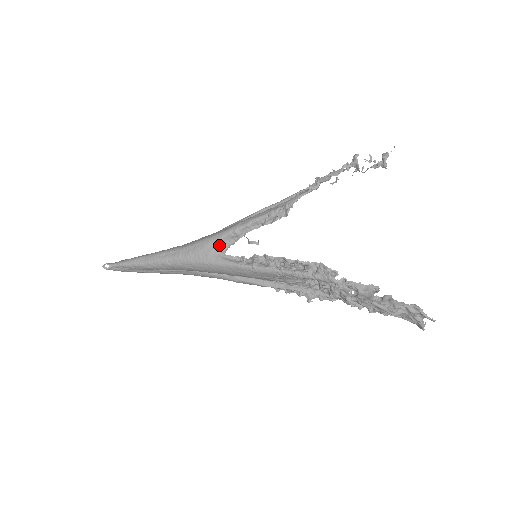
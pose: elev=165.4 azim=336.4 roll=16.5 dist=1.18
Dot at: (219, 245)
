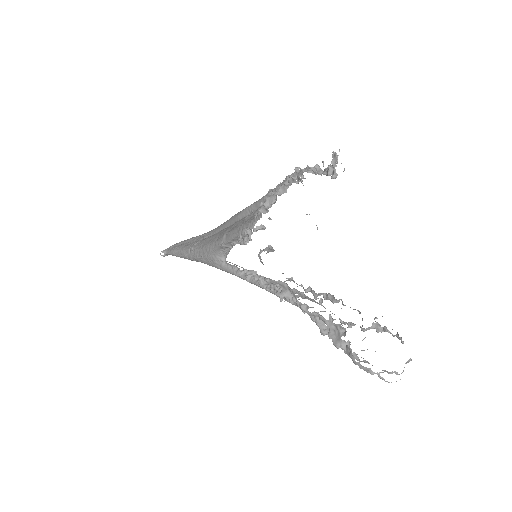
Dot at: (218, 254)
